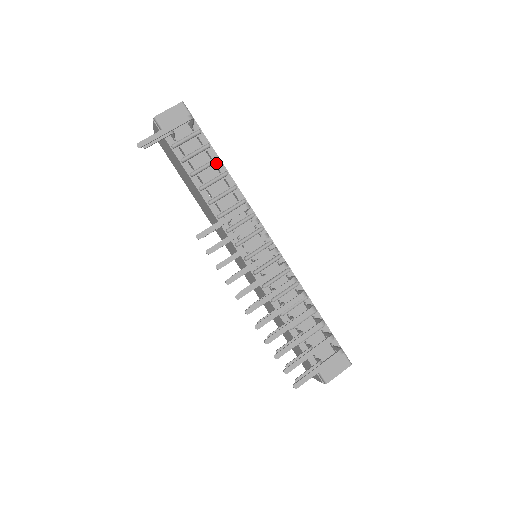
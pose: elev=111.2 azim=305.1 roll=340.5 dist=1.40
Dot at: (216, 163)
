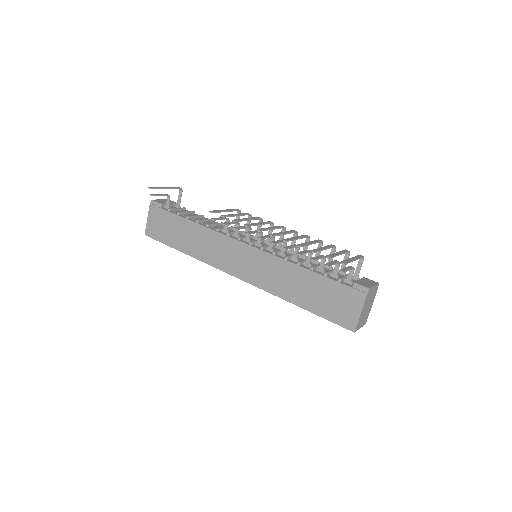
Dot at: (203, 218)
